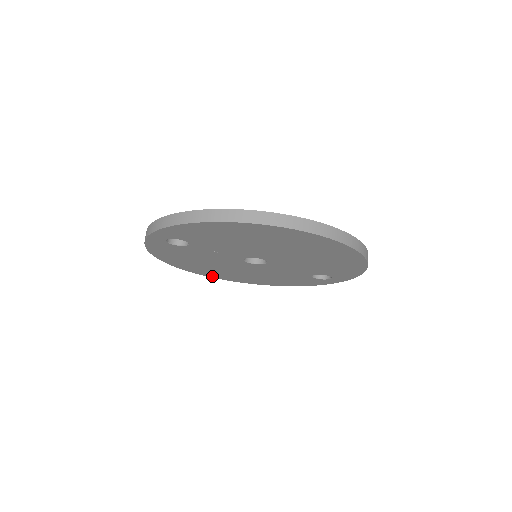
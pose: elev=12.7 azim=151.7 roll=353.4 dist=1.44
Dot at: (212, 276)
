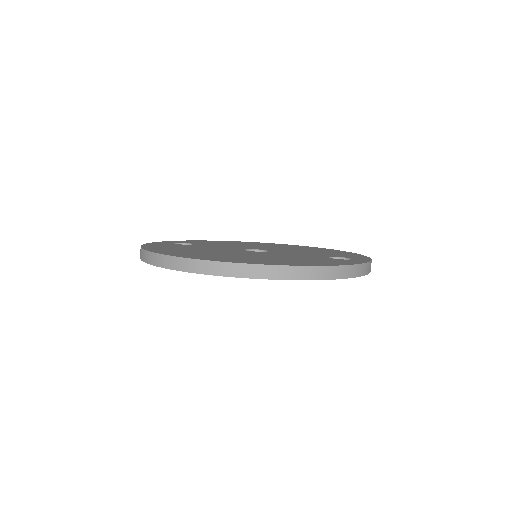
Dot at: occluded
